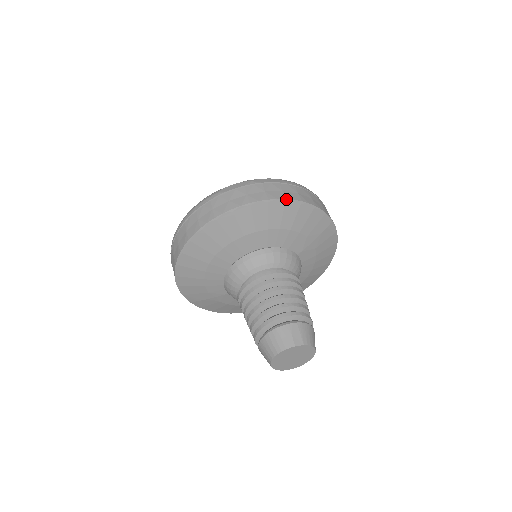
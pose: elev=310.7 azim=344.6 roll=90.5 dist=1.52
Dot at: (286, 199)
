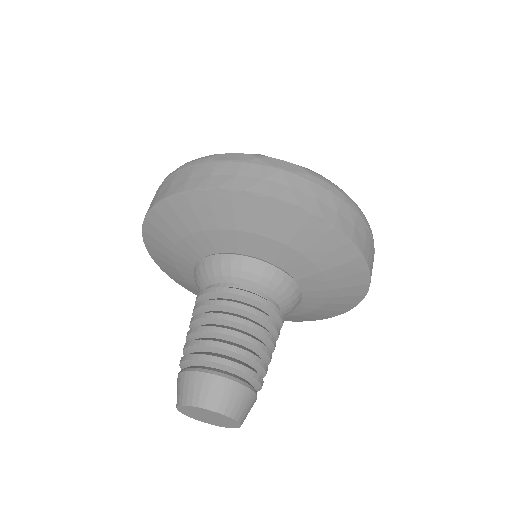
Dot at: (287, 201)
